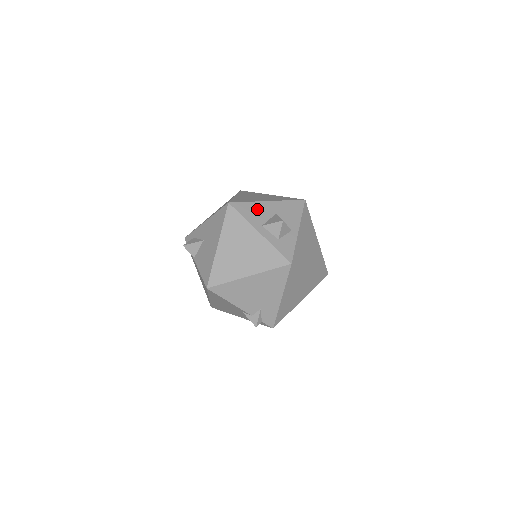
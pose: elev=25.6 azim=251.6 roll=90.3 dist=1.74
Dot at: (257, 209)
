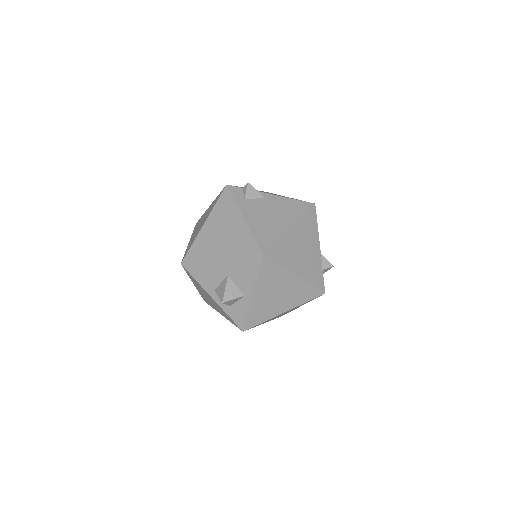
Dot at: (208, 271)
